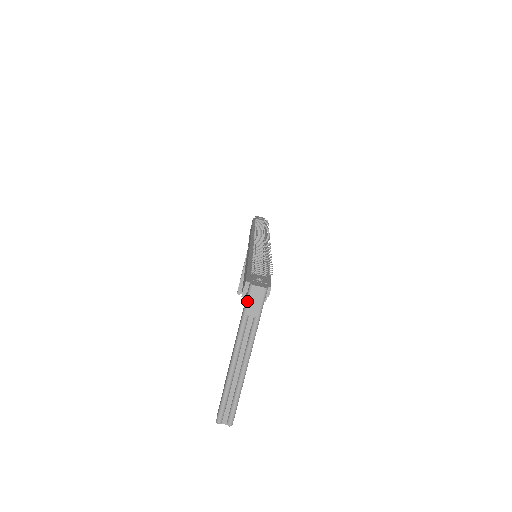
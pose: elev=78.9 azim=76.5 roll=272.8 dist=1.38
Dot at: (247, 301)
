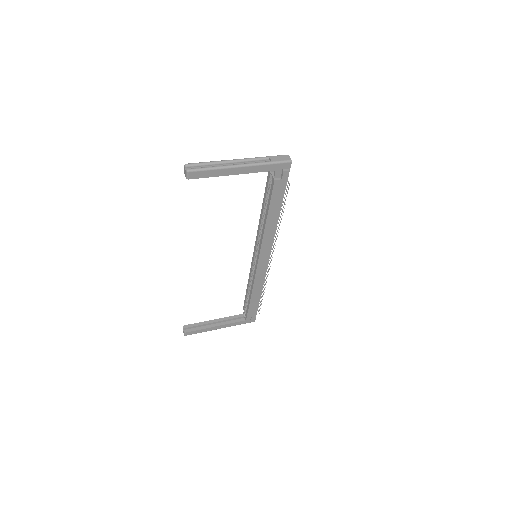
Dot at: (277, 155)
